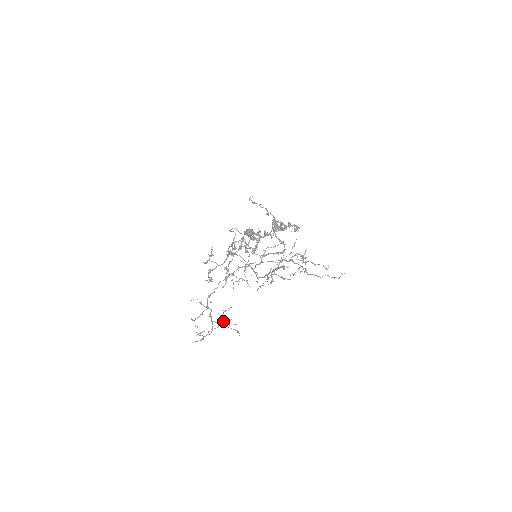
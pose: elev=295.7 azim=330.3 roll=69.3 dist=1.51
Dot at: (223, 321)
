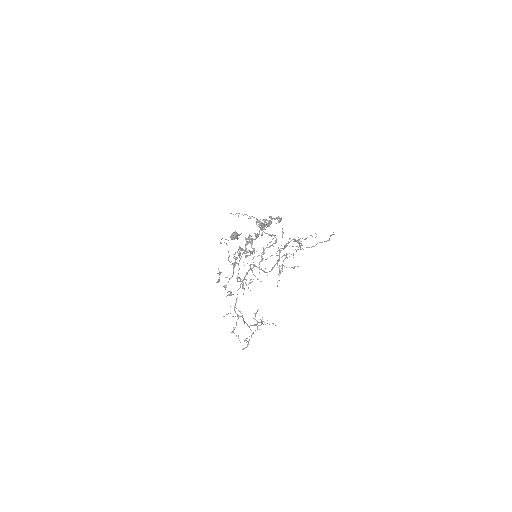
Dot at: (259, 322)
